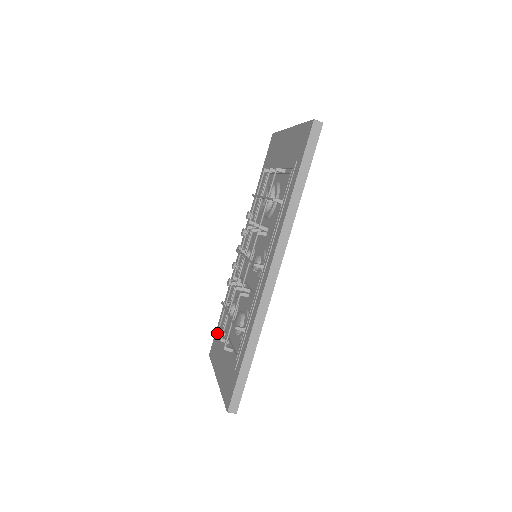
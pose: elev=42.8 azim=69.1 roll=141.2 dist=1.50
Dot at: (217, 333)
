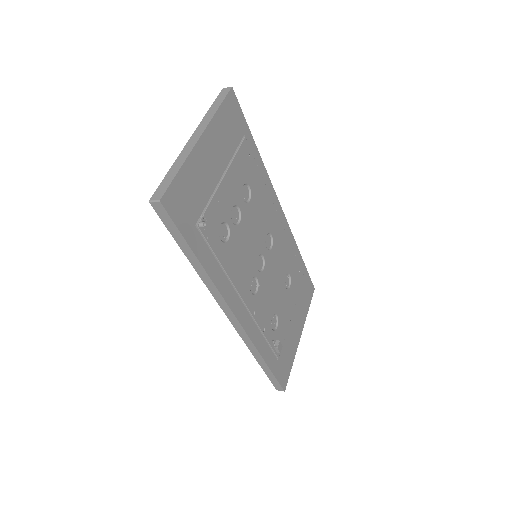
Dot at: occluded
